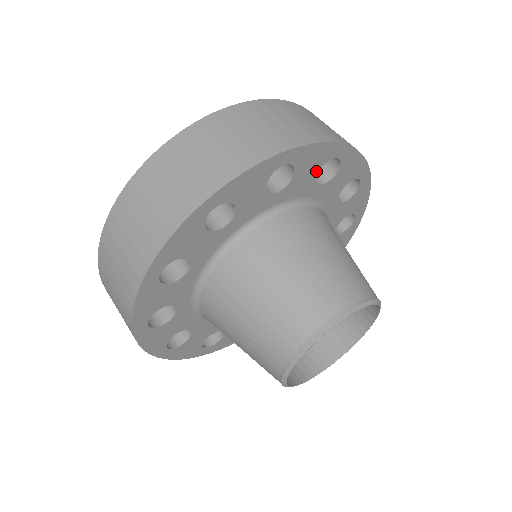
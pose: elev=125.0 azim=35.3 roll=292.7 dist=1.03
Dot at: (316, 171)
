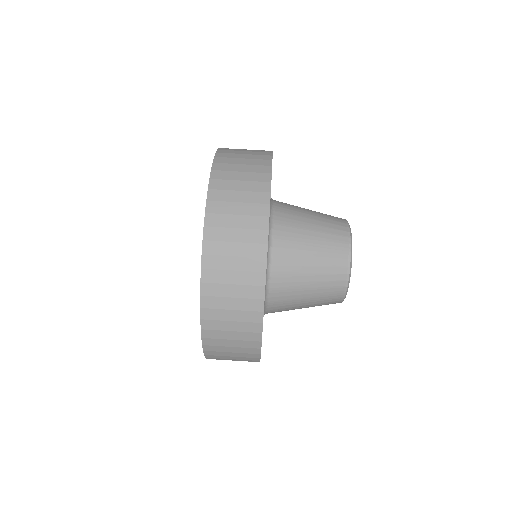
Dot at: occluded
